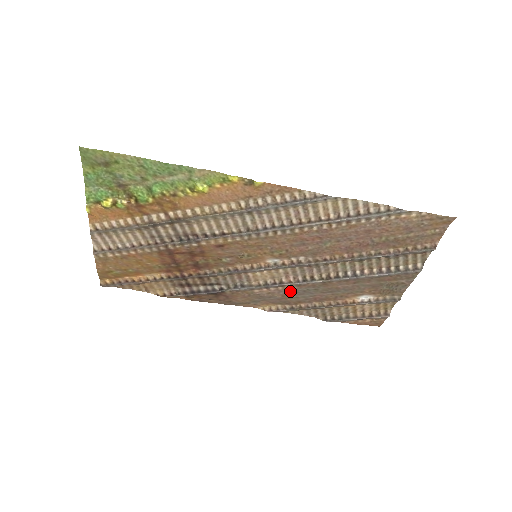
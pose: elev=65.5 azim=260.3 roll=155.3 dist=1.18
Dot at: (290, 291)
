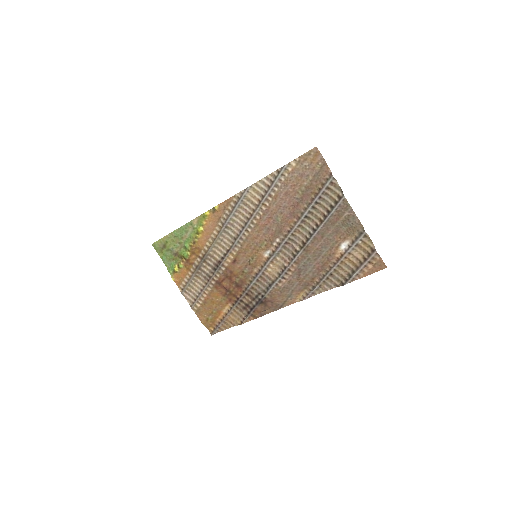
Dot at: (297, 272)
